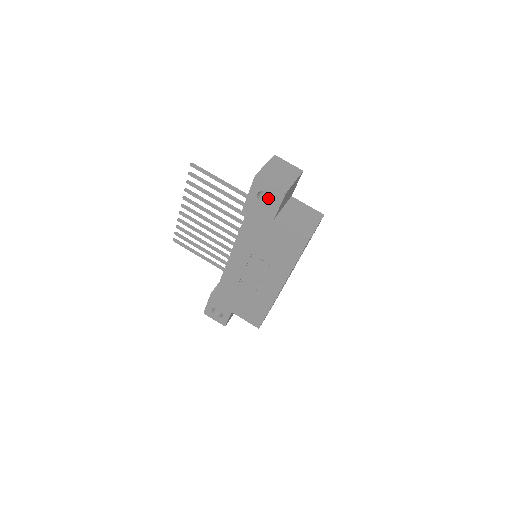
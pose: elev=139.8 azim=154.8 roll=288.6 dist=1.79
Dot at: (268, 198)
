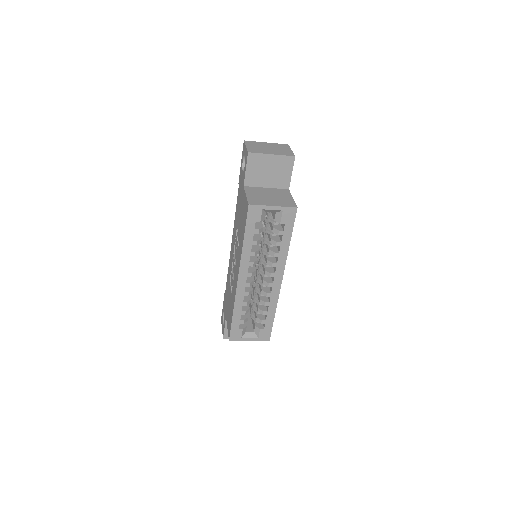
Dot at: occluded
